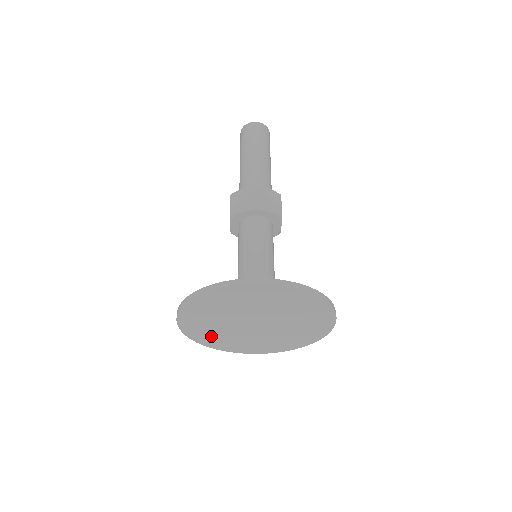
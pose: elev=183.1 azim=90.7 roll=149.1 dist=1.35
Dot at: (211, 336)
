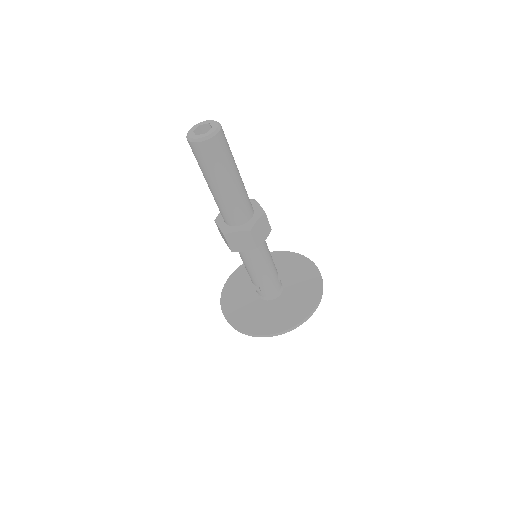
Dot at: occluded
